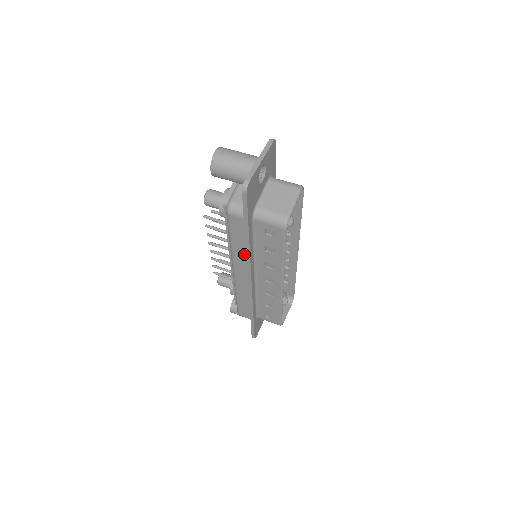
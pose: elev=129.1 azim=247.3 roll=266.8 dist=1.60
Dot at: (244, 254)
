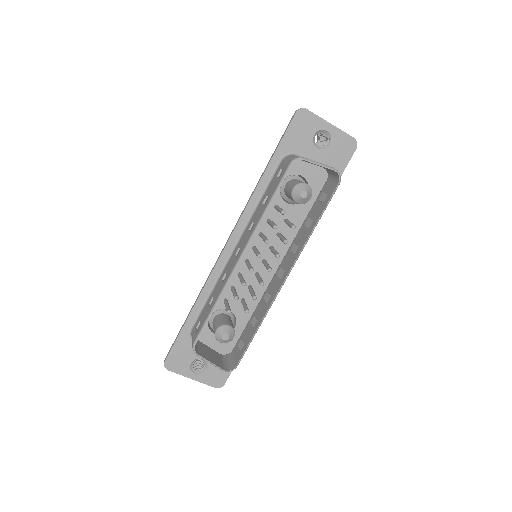
Dot at: occluded
